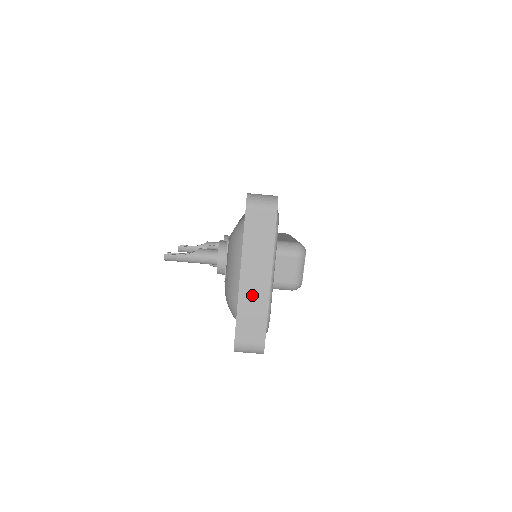
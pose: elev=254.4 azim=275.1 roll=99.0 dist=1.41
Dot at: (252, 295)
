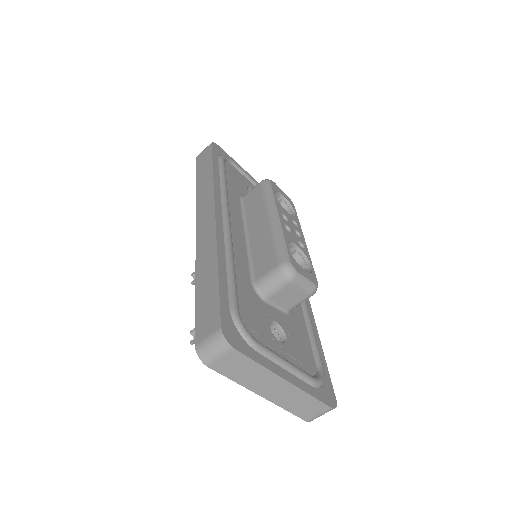
Dot at: (285, 397)
